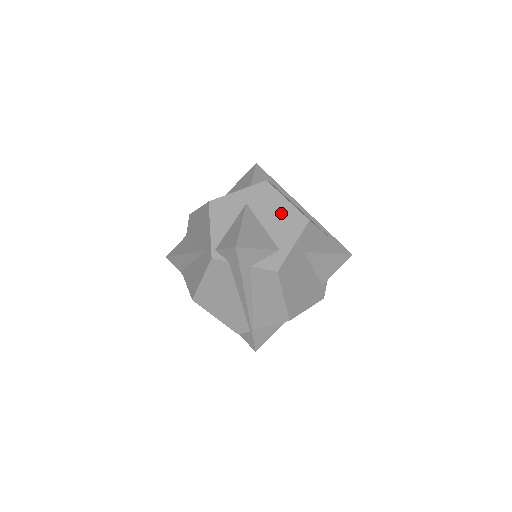
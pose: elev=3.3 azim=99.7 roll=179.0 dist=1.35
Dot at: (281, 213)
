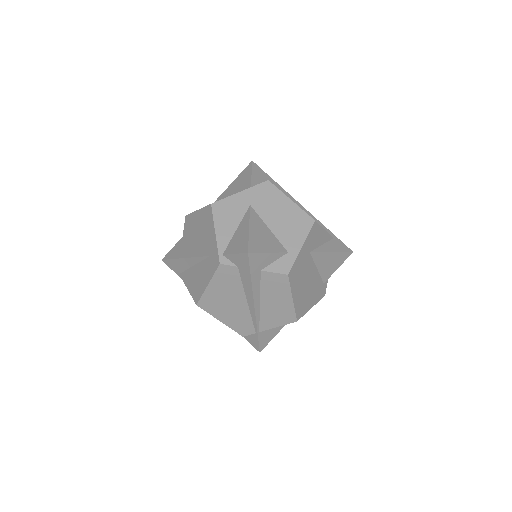
Dot at: (286, 214)
